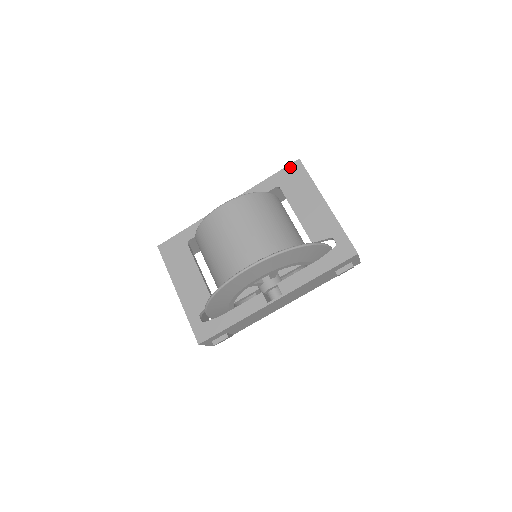
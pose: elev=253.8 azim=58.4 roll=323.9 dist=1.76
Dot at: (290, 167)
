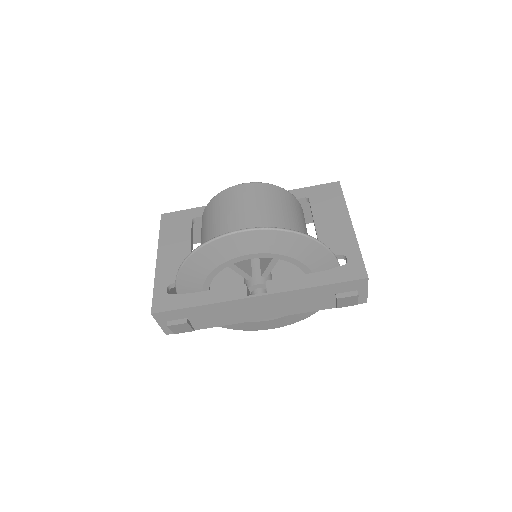
Dot at: (327, 185)
